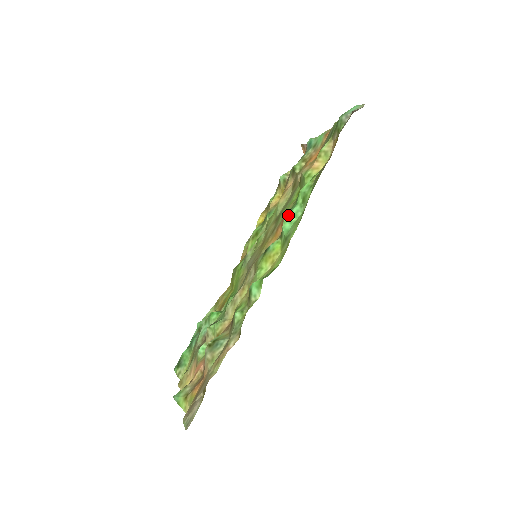
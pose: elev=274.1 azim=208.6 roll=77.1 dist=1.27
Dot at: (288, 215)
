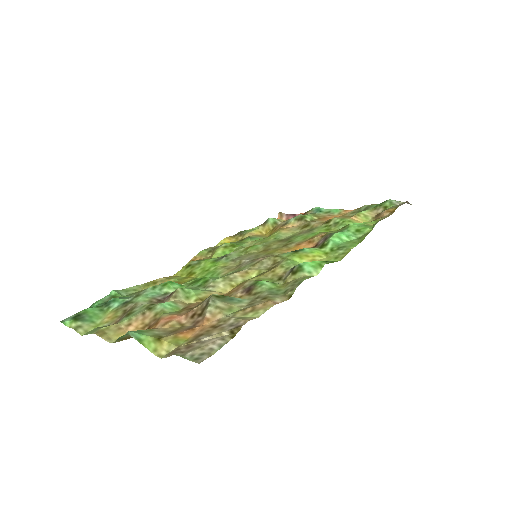
Dot at: (340, 233)
